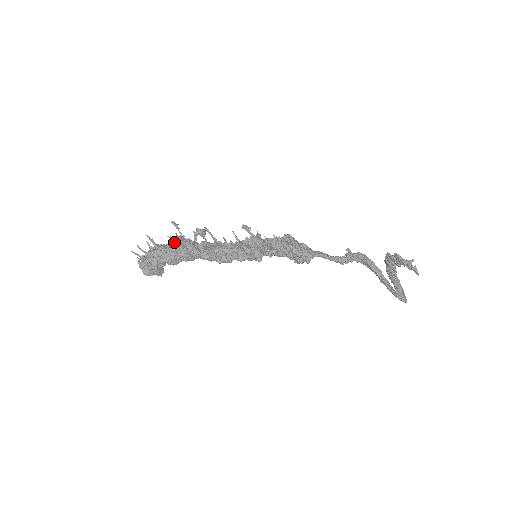
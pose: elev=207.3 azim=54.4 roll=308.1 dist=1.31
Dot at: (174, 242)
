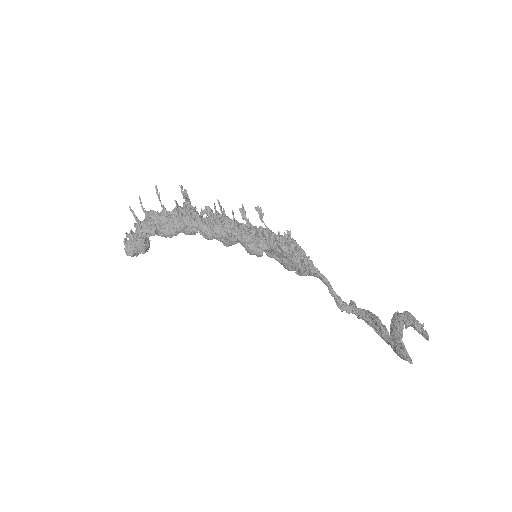
Dot at: occluded
